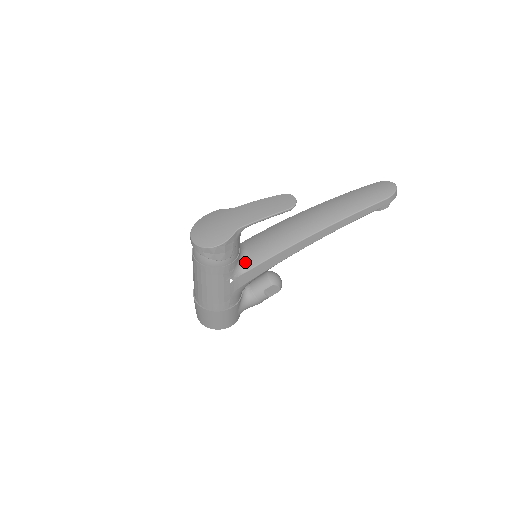
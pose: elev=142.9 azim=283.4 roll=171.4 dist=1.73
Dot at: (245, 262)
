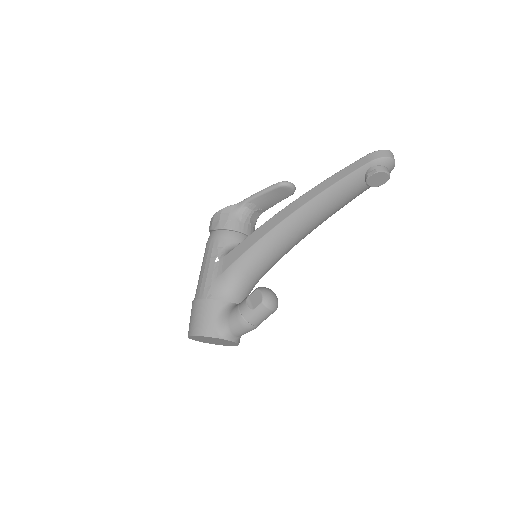
Dot at: occluded
